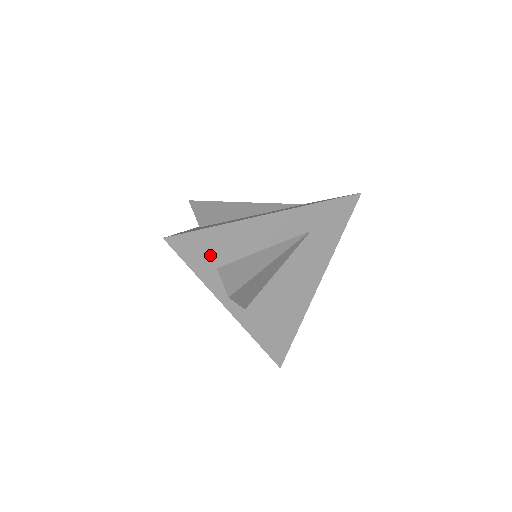
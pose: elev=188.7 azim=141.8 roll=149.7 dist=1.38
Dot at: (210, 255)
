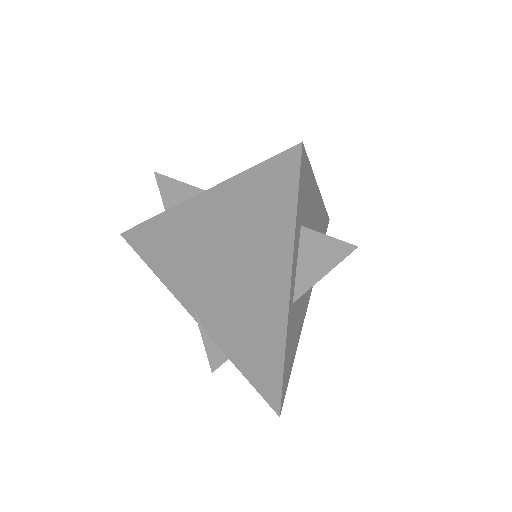
Dot at: (303, 202)
